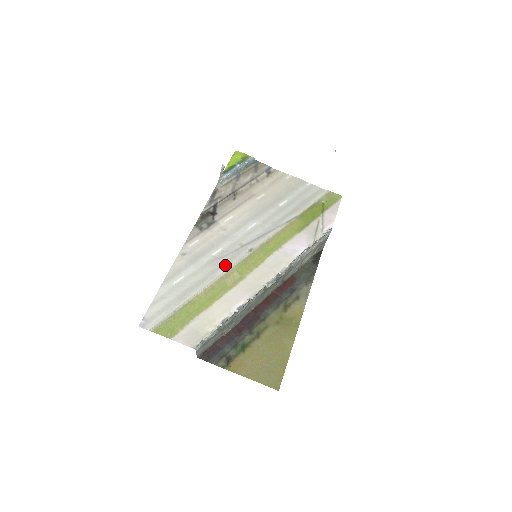
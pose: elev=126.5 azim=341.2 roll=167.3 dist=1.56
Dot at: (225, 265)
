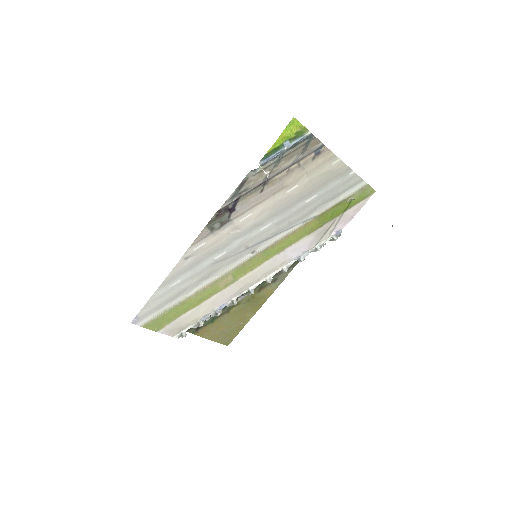
Dot at: (223, 269)
